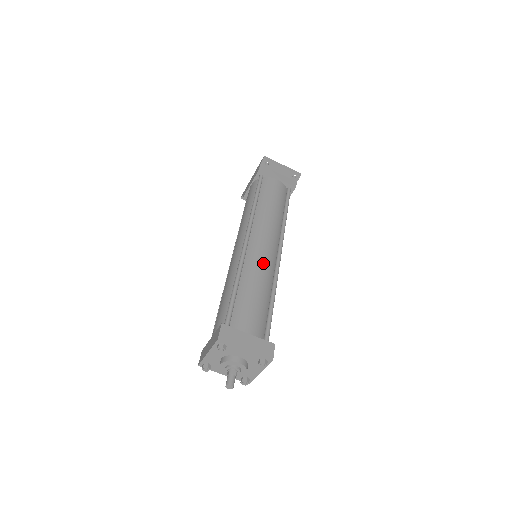
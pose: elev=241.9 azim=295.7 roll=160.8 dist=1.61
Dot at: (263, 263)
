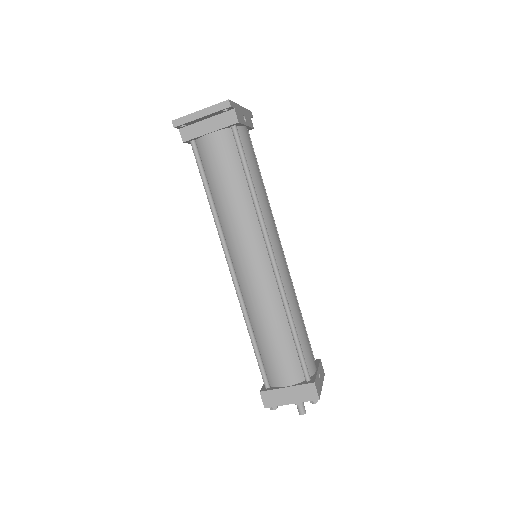
Dot at: (260, 294)
